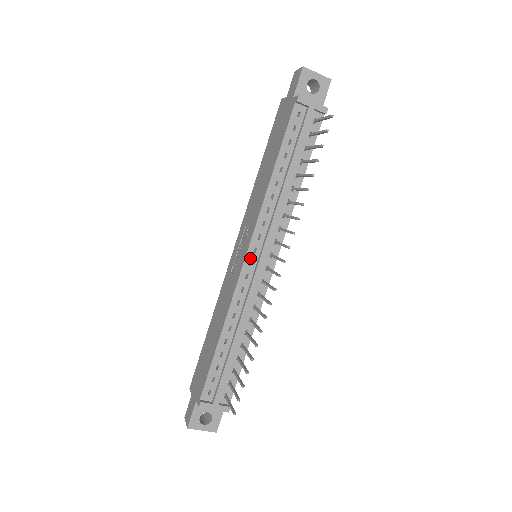
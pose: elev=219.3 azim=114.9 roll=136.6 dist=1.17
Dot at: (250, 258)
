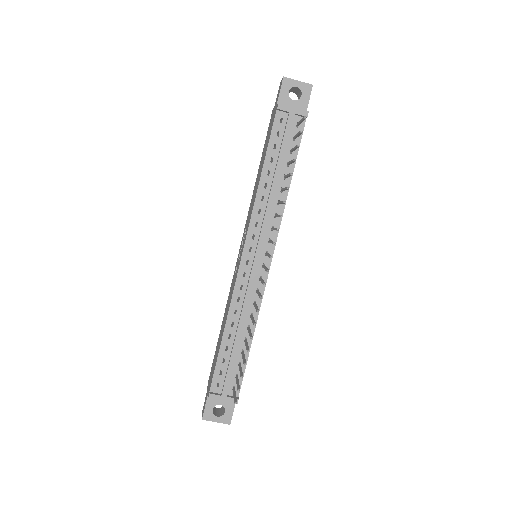
Dot at: (246, 257)
